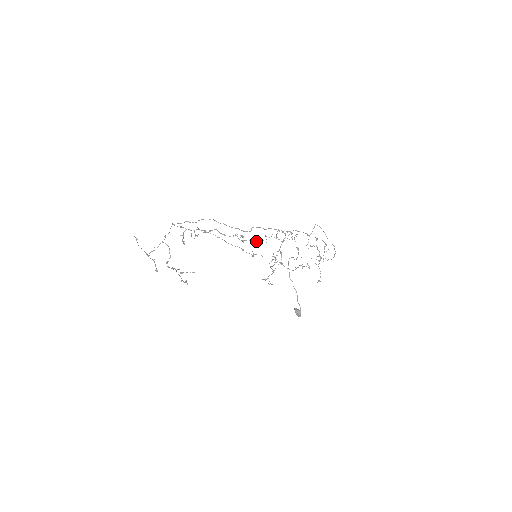
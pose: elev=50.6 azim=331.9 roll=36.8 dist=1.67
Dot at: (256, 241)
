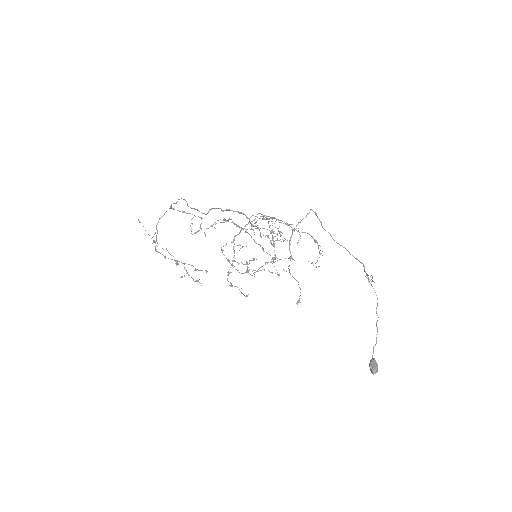
Dot at: (268, 237)
